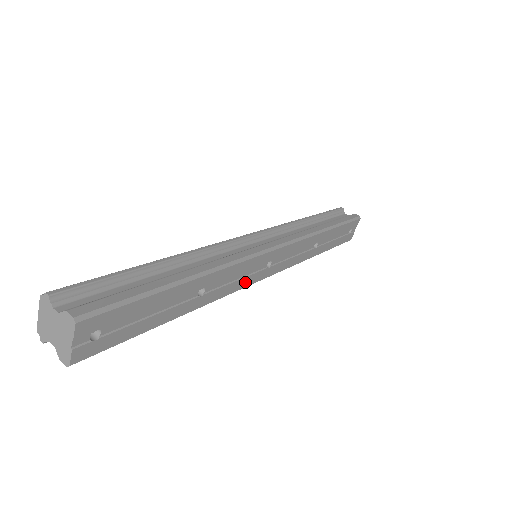
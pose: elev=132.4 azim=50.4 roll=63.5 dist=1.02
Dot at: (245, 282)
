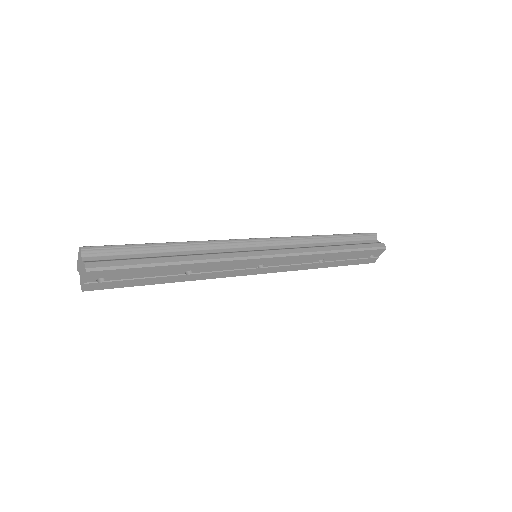
Dot at: (234, 273)
